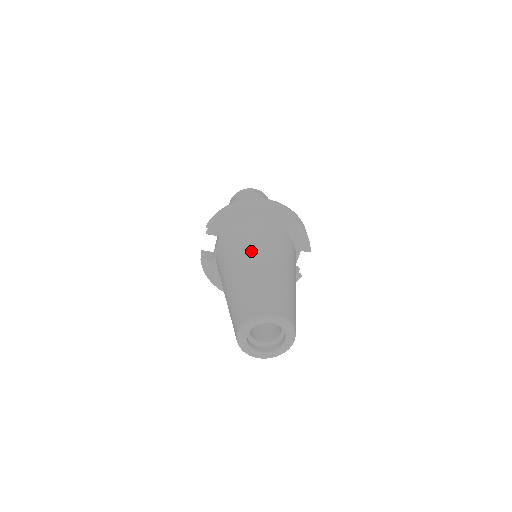
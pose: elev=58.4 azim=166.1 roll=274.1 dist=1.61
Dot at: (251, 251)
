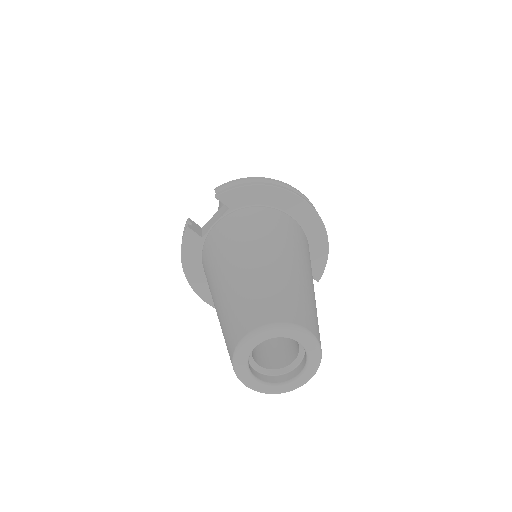
Dot at: (278, 240)
